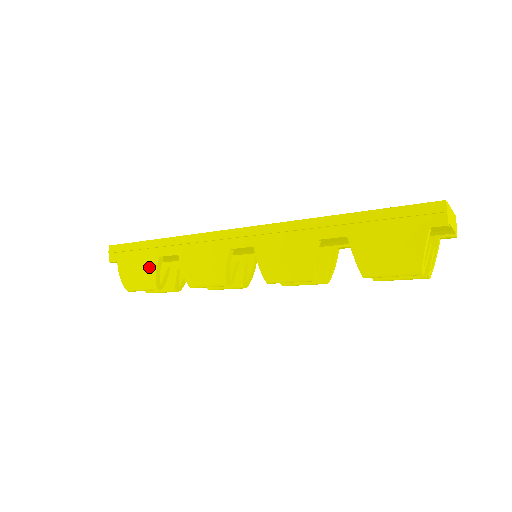
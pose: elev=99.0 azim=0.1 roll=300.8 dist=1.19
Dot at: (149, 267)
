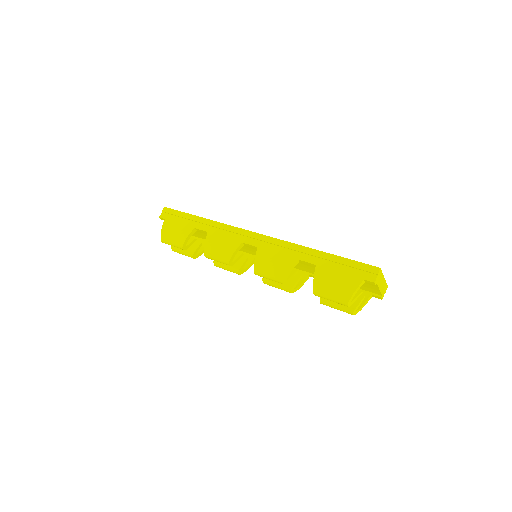
Dot at: (184, 231)
